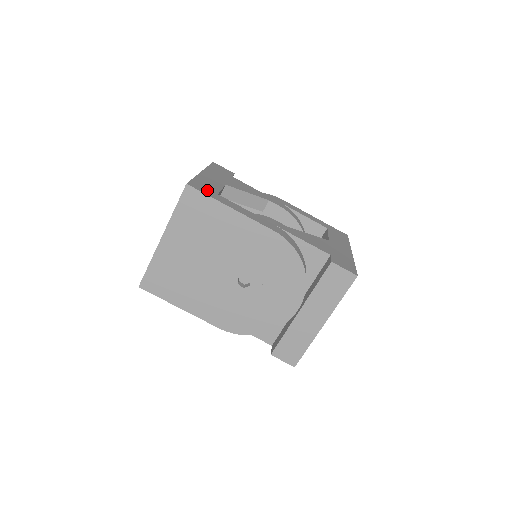
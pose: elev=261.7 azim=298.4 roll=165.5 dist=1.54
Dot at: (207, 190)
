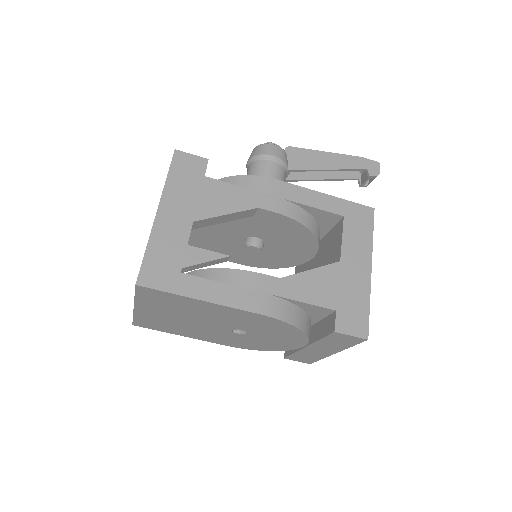
Dot at: (165, 275)
